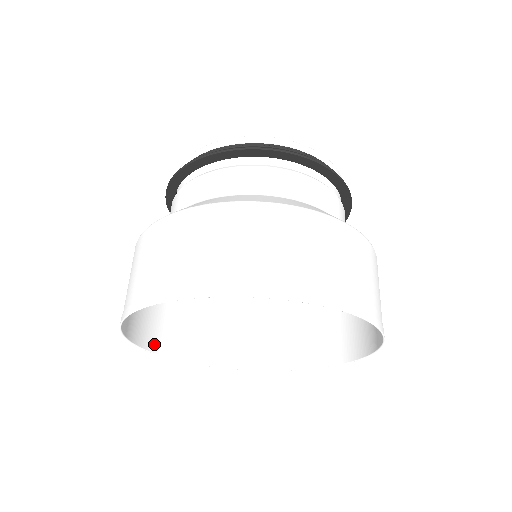
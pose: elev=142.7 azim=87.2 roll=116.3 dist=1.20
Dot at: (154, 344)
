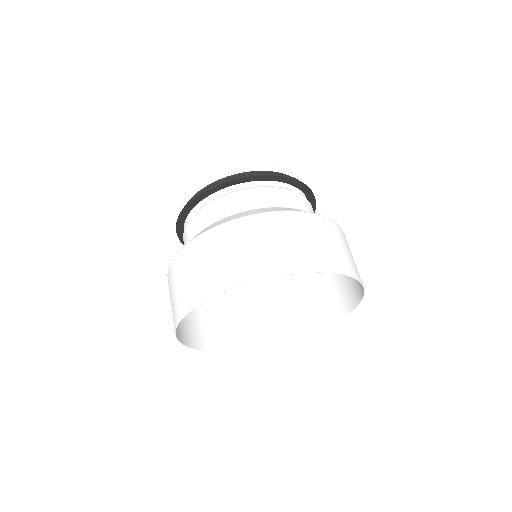
Dot at: (197, 344)
